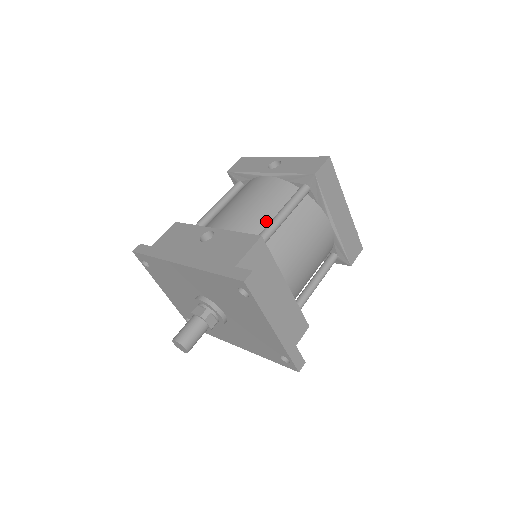
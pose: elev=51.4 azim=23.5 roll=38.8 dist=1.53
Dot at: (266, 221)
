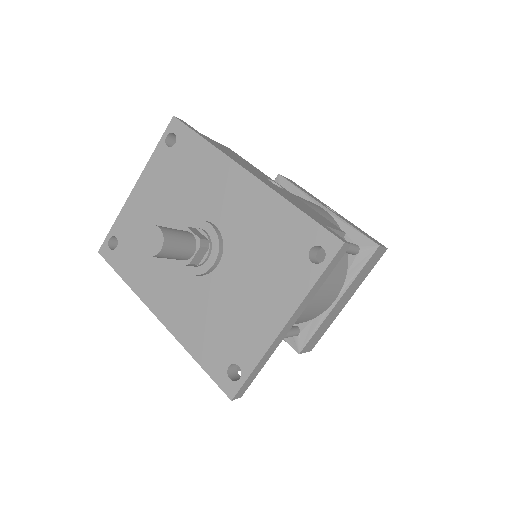
Dot at: occluded
